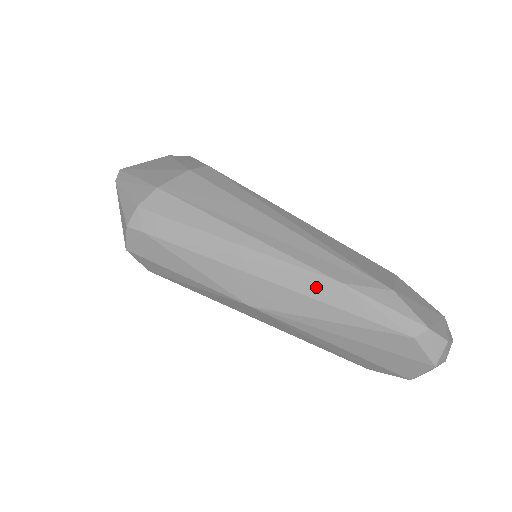
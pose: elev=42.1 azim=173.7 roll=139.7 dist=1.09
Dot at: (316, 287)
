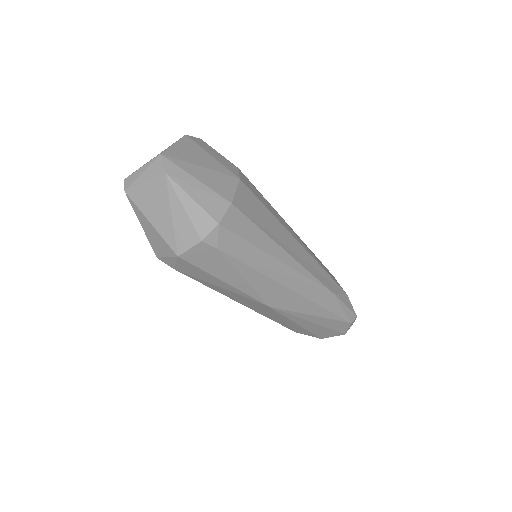
Dot at: (320, 296)
